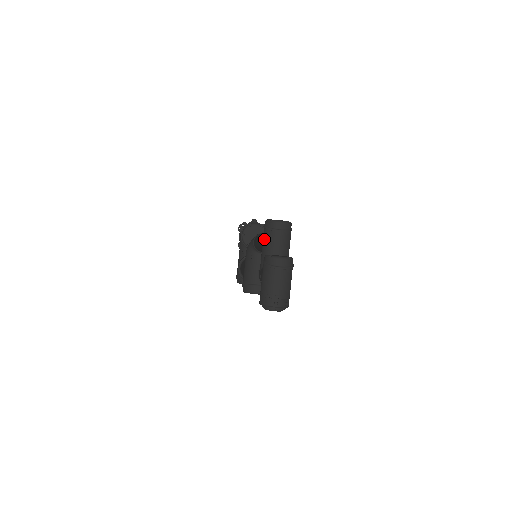
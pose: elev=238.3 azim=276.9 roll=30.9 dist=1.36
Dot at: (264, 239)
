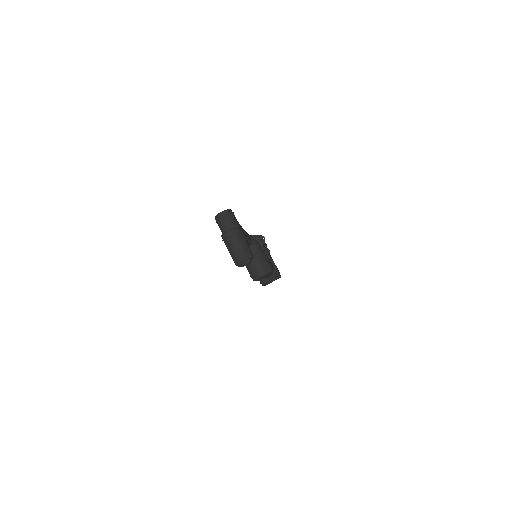
Dot at: (220, 229)
